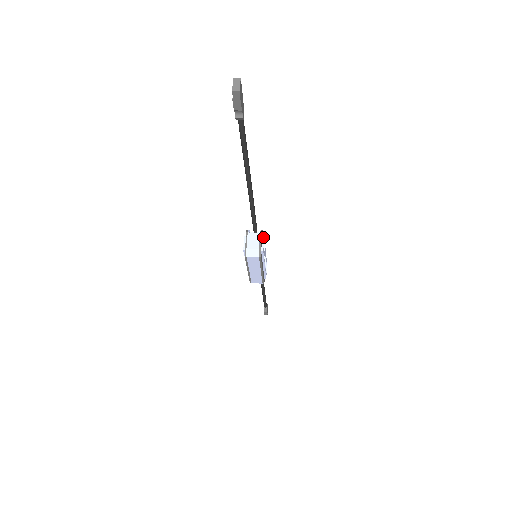
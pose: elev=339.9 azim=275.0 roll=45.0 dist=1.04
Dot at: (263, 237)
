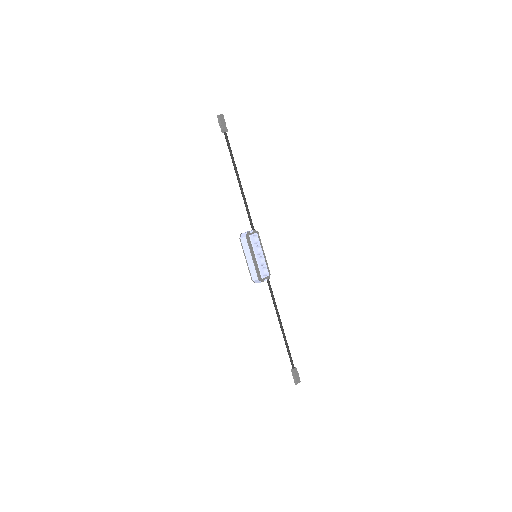
Dot at: (256, 233)
